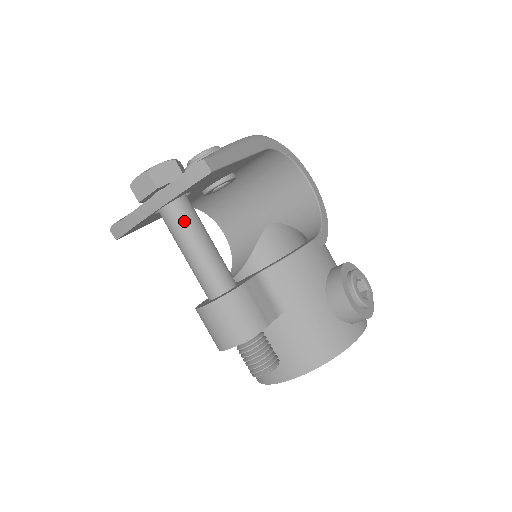
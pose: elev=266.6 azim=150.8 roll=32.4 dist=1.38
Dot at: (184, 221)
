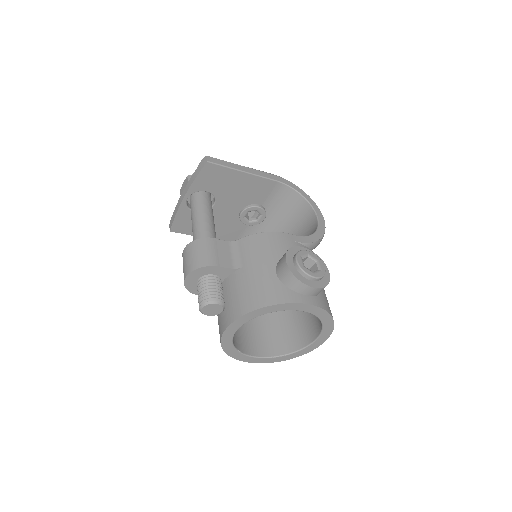
Dot at: (198, 205)
